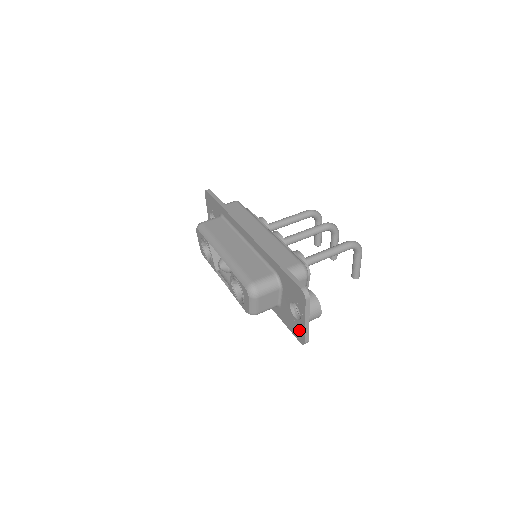
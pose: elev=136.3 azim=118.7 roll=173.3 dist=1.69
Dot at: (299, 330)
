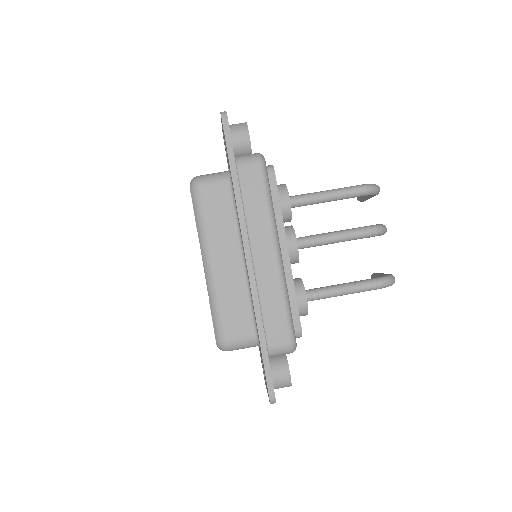
Dot at: occluded
